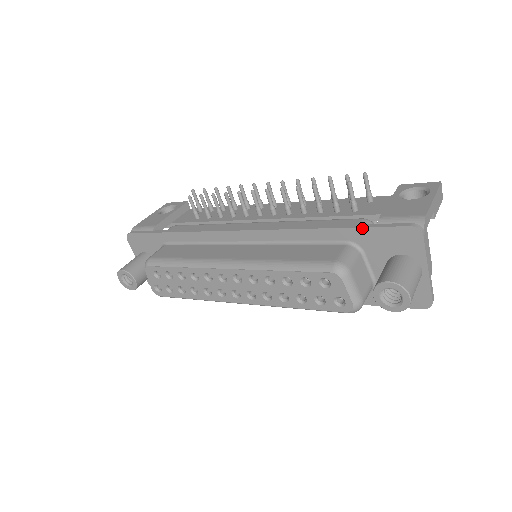
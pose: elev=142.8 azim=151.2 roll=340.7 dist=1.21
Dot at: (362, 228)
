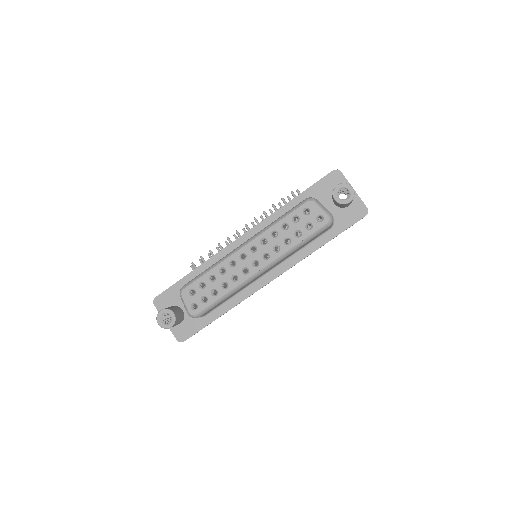
Dot at: (310, 187)
